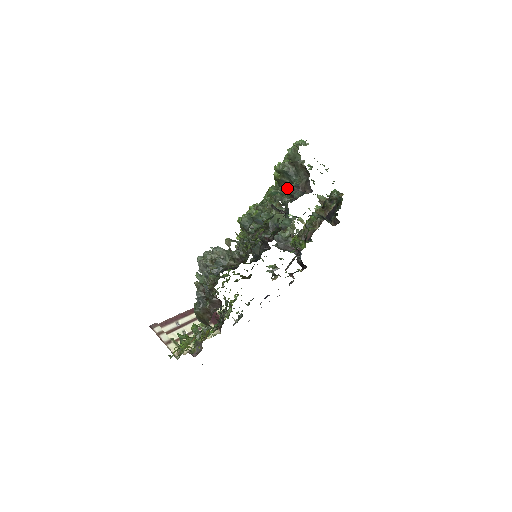
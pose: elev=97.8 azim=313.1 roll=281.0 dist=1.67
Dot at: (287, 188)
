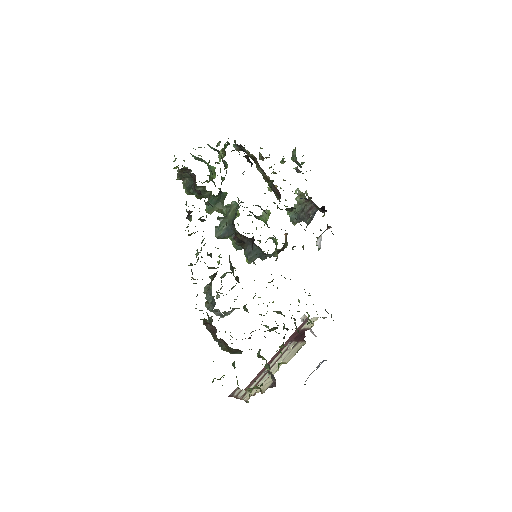
Dot at: (195, 194)
